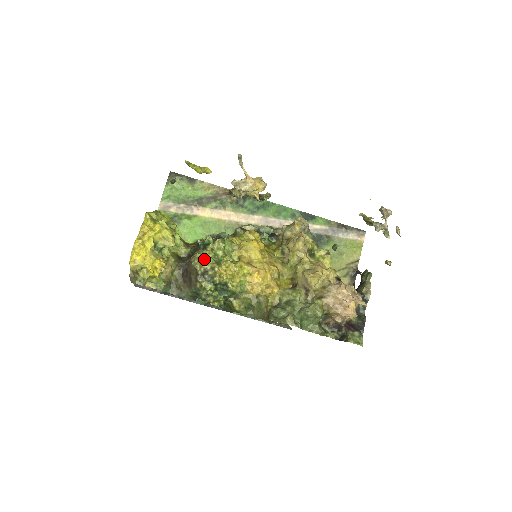
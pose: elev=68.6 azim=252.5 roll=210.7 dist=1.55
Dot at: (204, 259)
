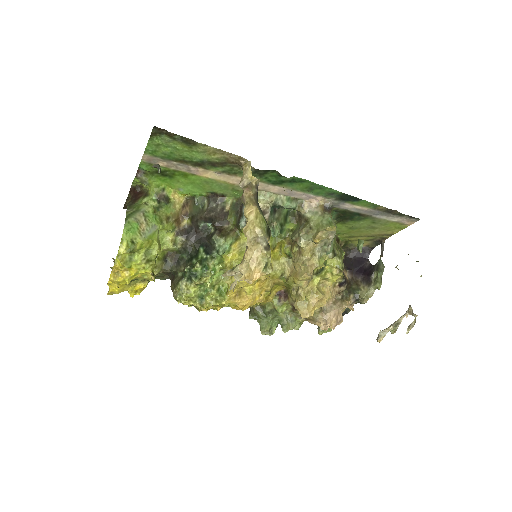
Dot at: (186, 299)
